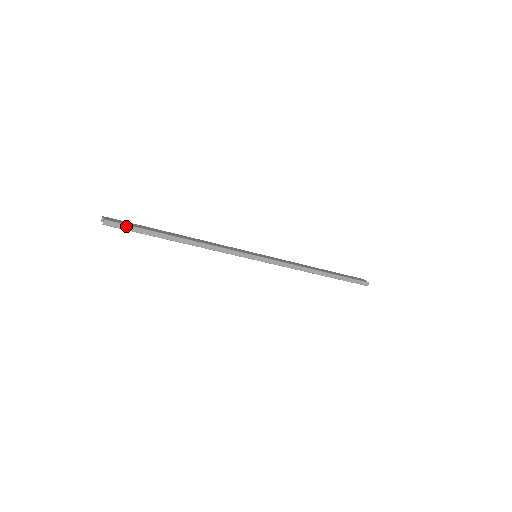
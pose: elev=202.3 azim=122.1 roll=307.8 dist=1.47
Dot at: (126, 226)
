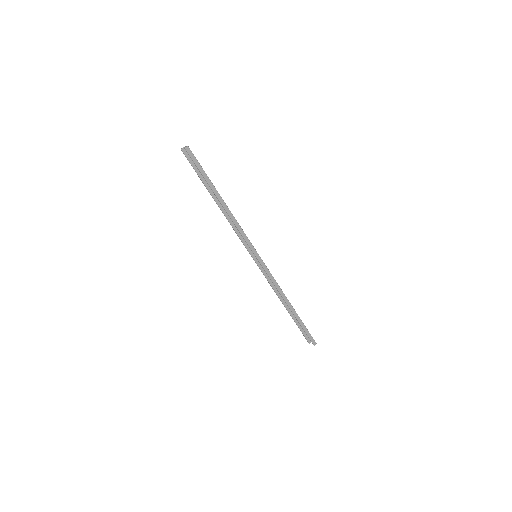
Dot at: (197, 161)
